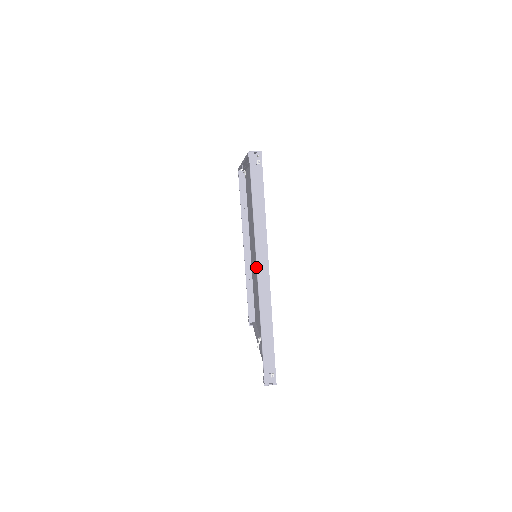
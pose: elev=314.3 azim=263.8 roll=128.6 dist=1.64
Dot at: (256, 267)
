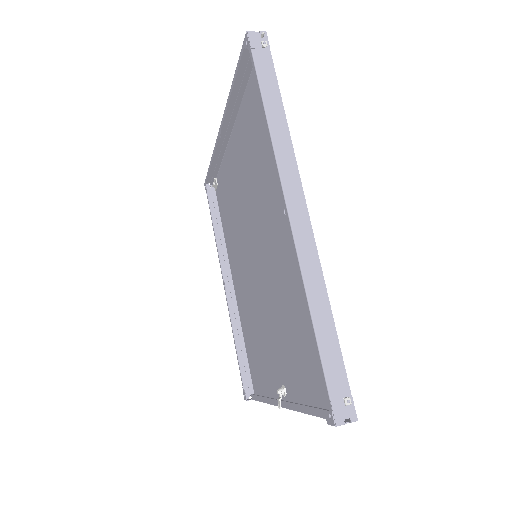
Dot at: (284, 201)
